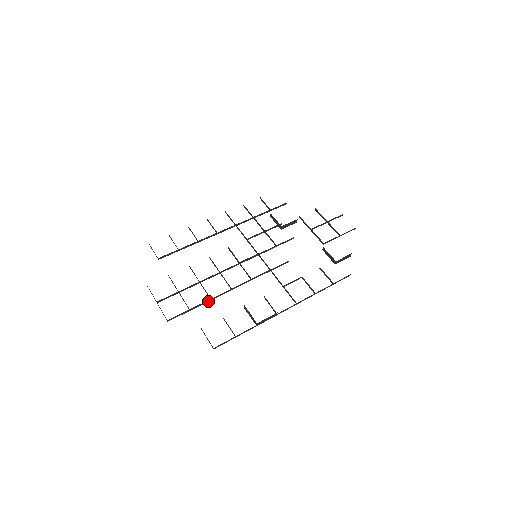
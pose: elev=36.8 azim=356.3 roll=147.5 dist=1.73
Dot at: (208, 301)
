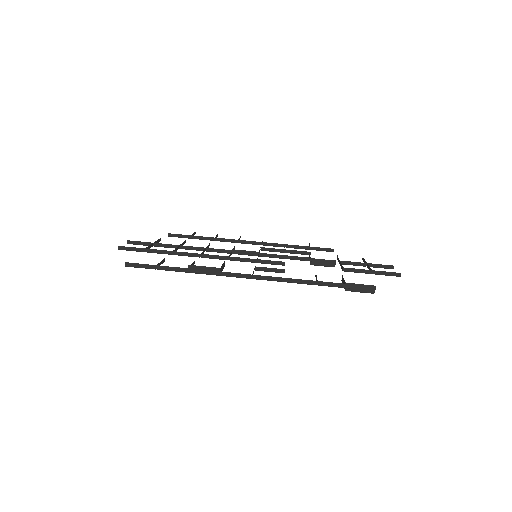
Dot at: (169, 253)
